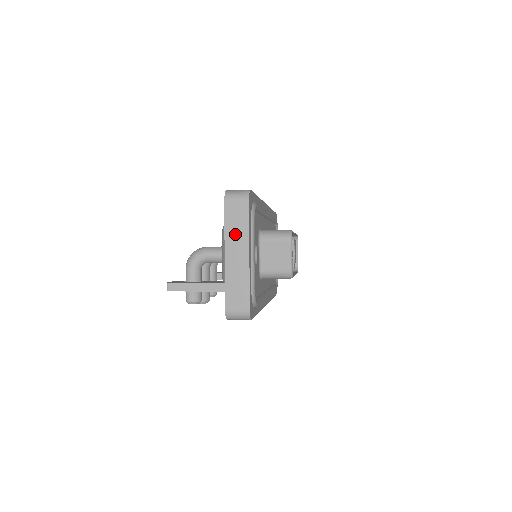
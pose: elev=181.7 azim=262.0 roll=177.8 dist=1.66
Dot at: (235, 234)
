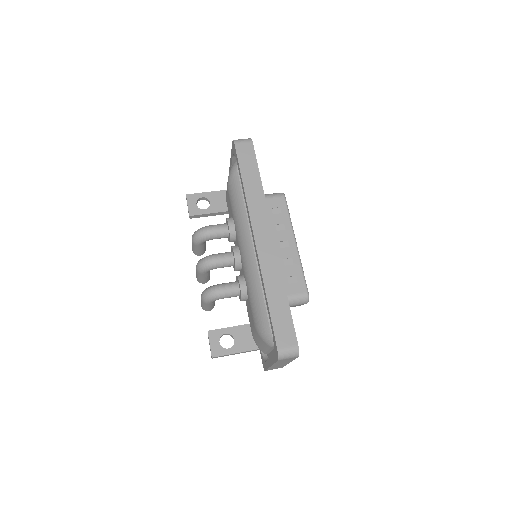
Dot at: occluded
